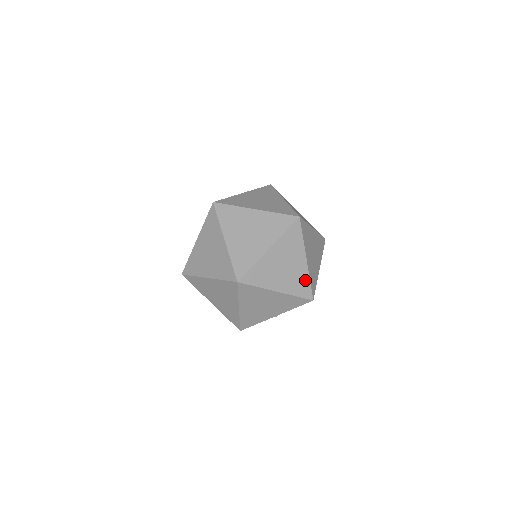
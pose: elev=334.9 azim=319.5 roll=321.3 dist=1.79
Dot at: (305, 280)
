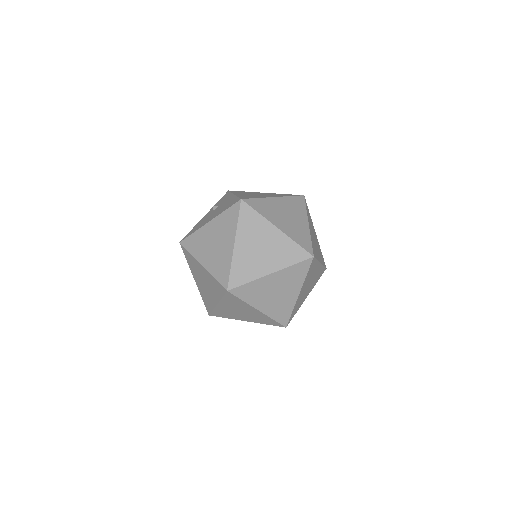
Dot at: (320, 251)
